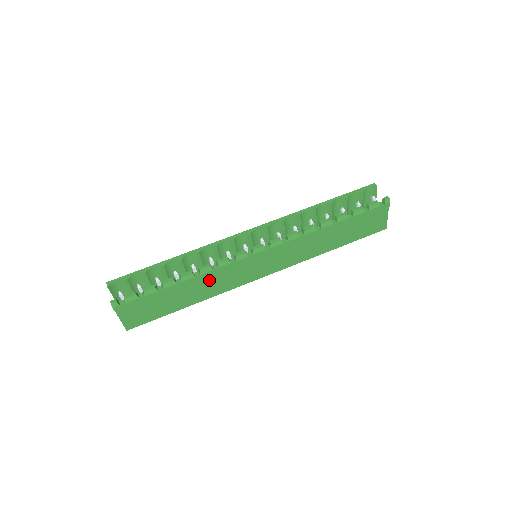
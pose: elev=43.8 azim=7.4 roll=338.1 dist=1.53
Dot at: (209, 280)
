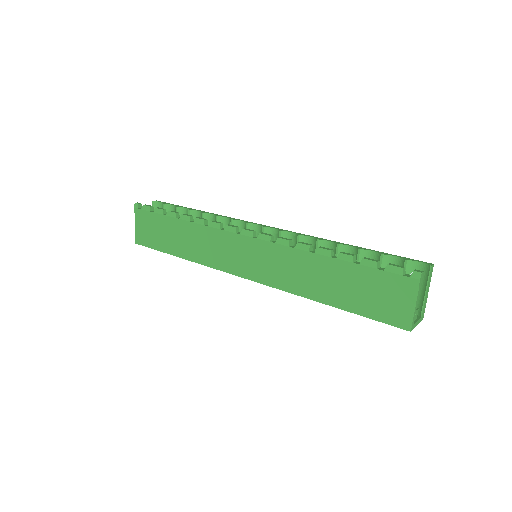
Dot at: (200, 237)
